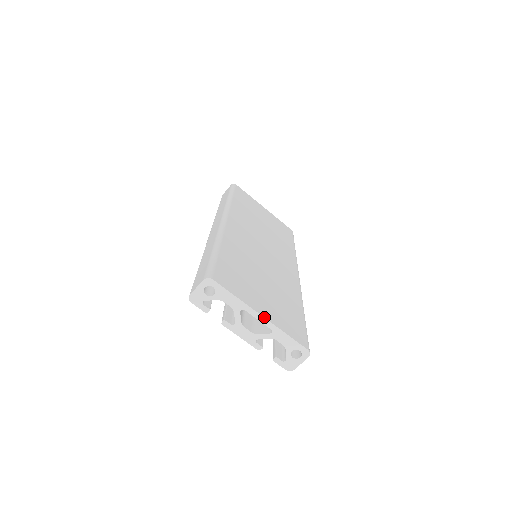
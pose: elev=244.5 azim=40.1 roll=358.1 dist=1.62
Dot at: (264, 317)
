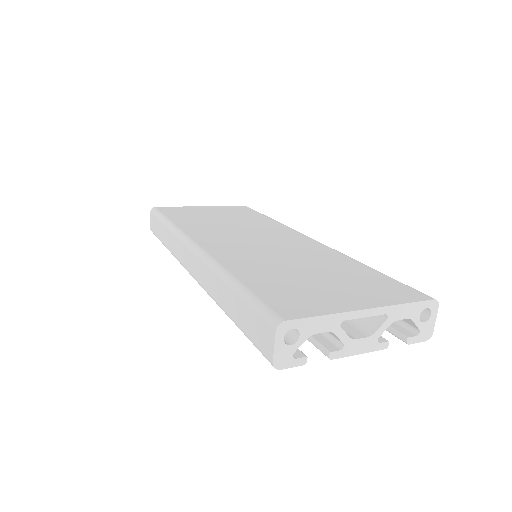
Dot at: (369, 308)
